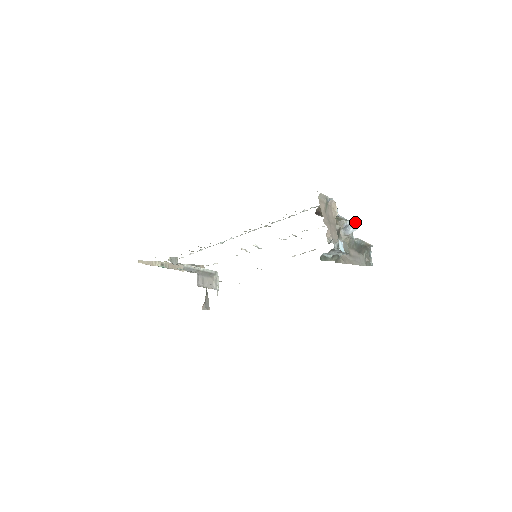
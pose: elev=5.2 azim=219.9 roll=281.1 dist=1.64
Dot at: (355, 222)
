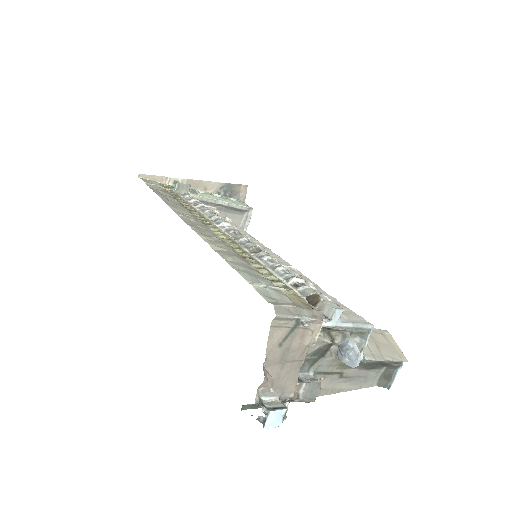
Dot at: (358, 354)
